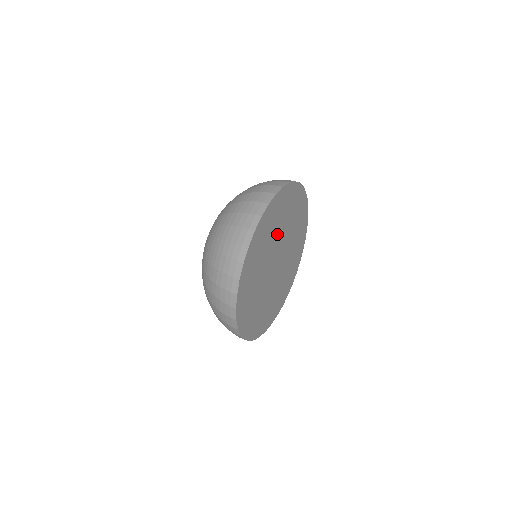
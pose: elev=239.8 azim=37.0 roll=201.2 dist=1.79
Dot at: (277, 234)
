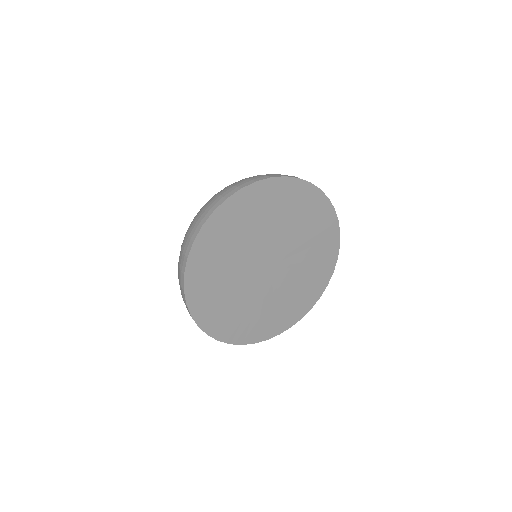
Dot at: (266, 231)
